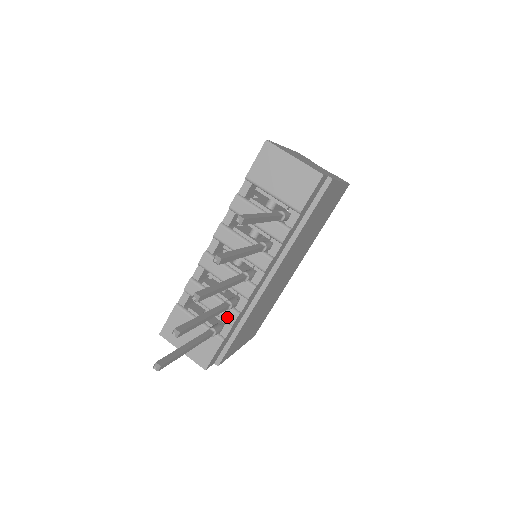
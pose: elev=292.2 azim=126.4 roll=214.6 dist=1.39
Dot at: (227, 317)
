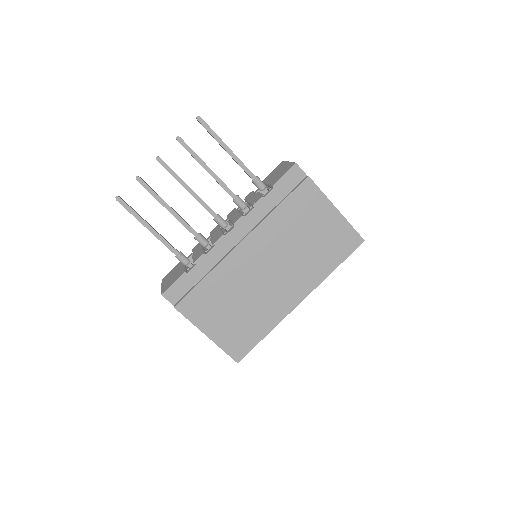
Dot at: (197, 257)
